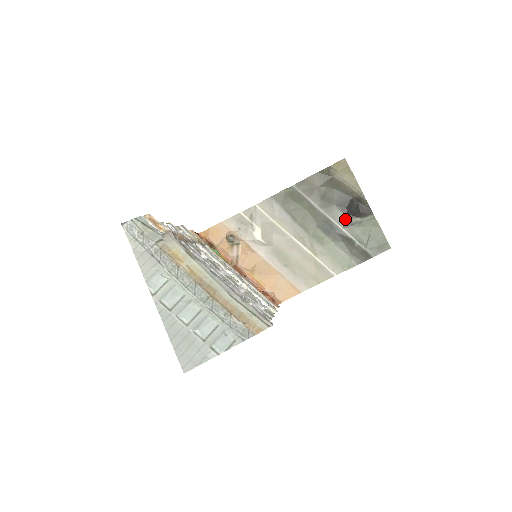
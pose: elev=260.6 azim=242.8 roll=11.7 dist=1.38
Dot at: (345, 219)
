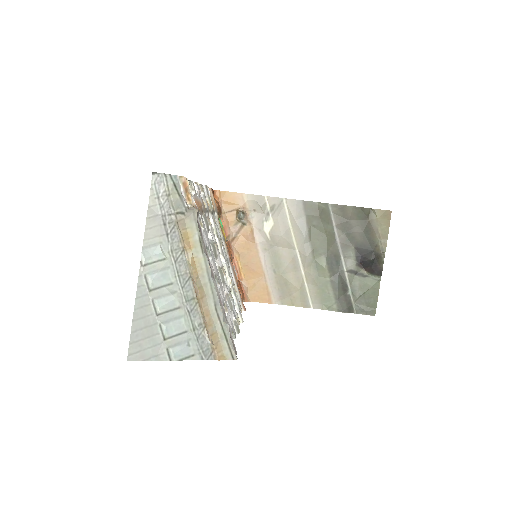
Dot at: (354, 265)
